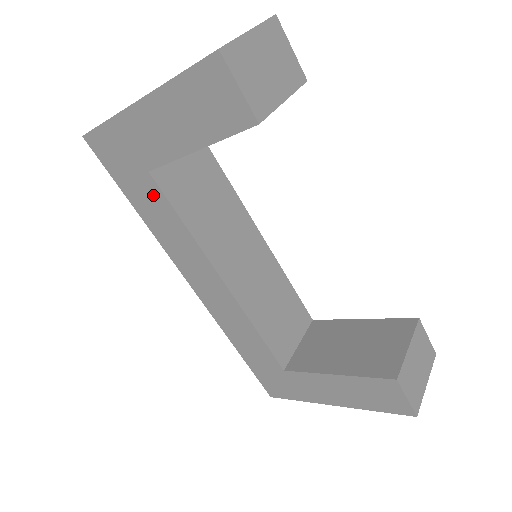
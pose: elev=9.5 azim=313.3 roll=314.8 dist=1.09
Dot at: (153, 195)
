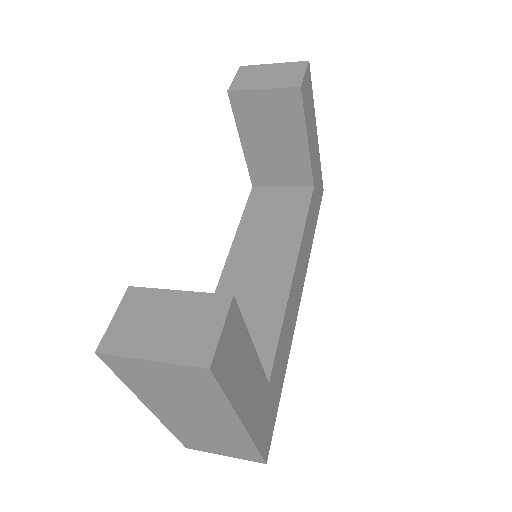
Dot at: occluded
